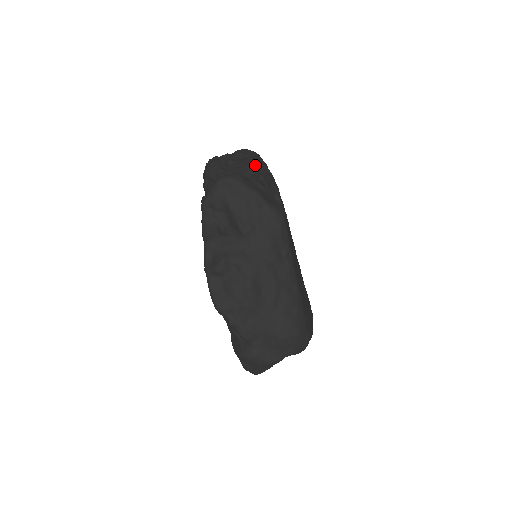
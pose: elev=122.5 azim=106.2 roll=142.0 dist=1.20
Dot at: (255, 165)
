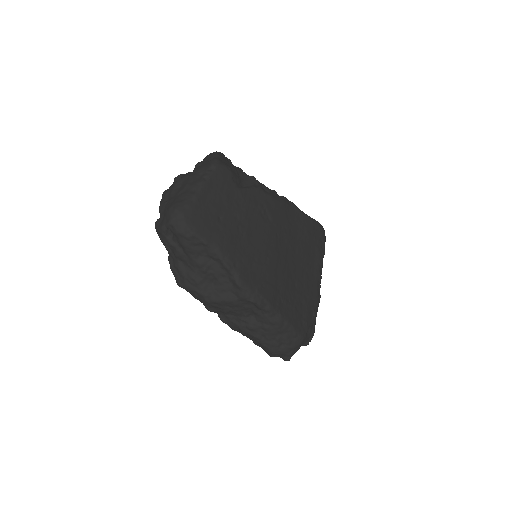
Dot at: occluded
